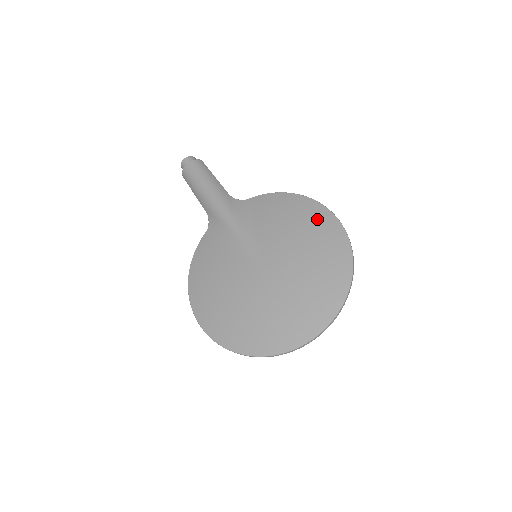
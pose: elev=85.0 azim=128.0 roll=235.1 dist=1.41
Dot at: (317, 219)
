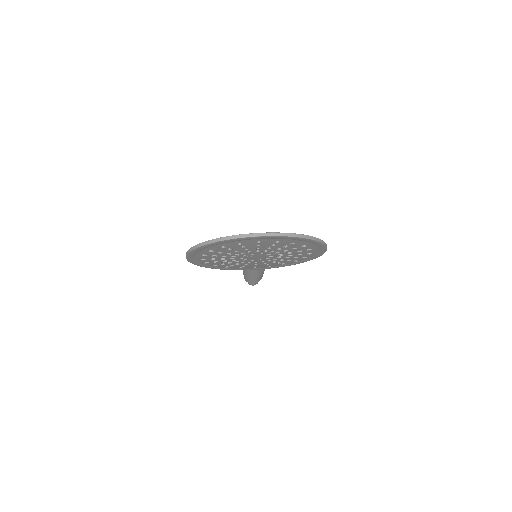
Dot at: occluded
